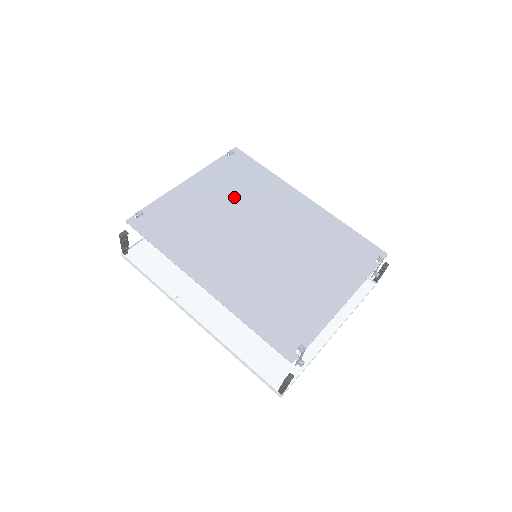
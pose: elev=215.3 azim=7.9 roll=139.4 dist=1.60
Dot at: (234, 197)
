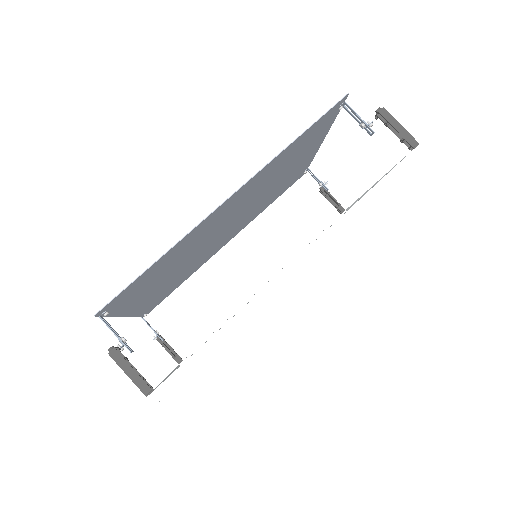
Dot at: (178, 274)
